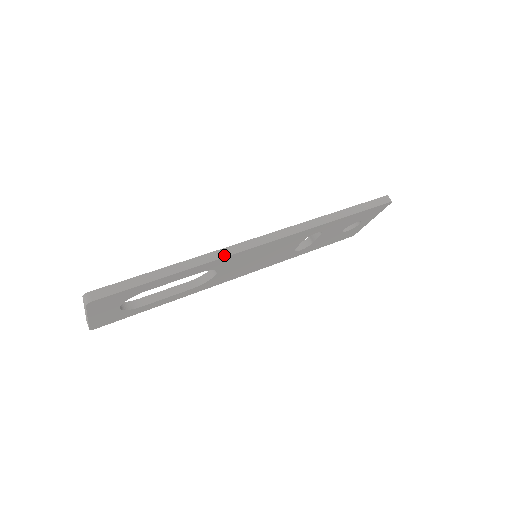
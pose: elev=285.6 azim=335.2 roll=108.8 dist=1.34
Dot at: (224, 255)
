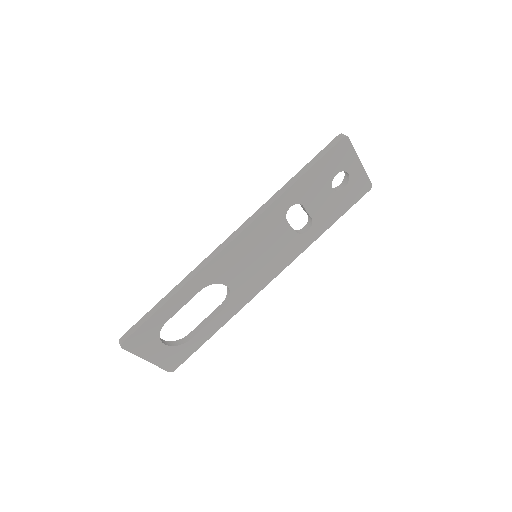
Dot at: (202, 267)
